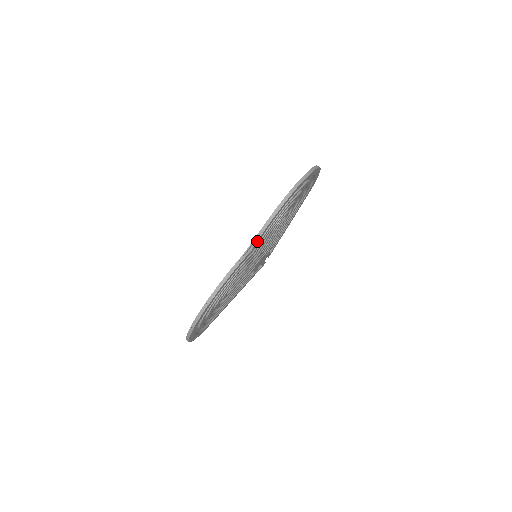
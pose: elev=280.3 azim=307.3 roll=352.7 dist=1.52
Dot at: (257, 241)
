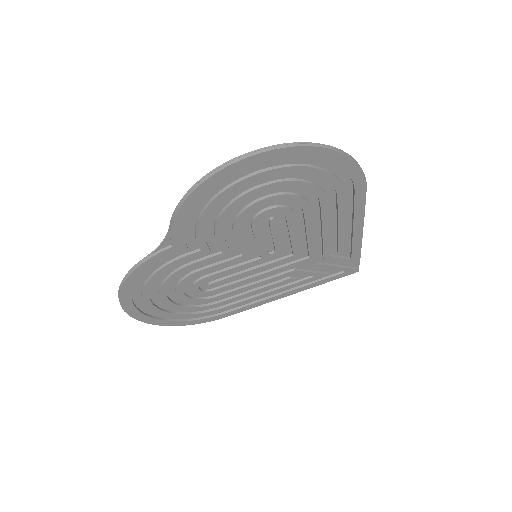
Dot at: (172, 236)
